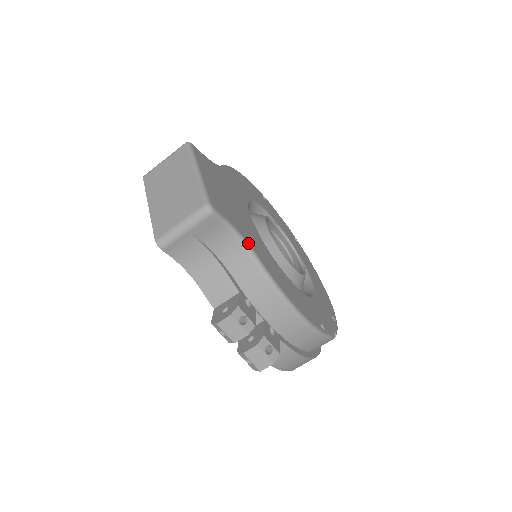
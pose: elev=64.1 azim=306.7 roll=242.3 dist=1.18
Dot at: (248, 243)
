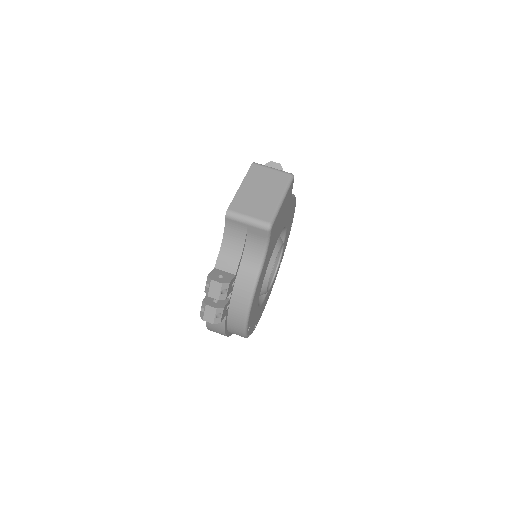
Dot at: occluded
